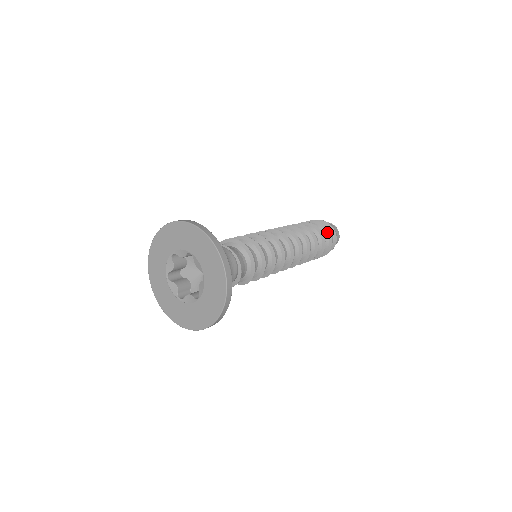
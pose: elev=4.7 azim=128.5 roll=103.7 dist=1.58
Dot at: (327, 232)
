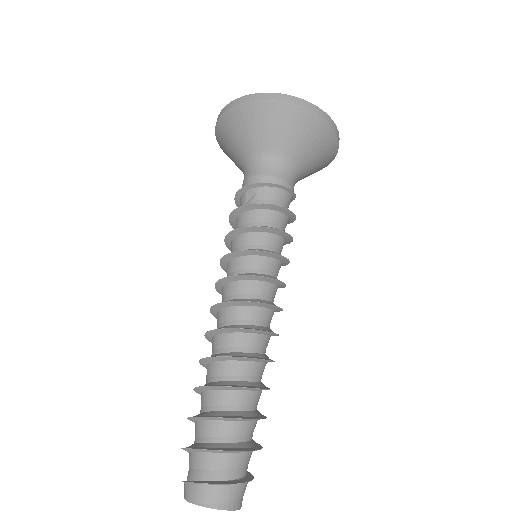
Dot at: occluded
